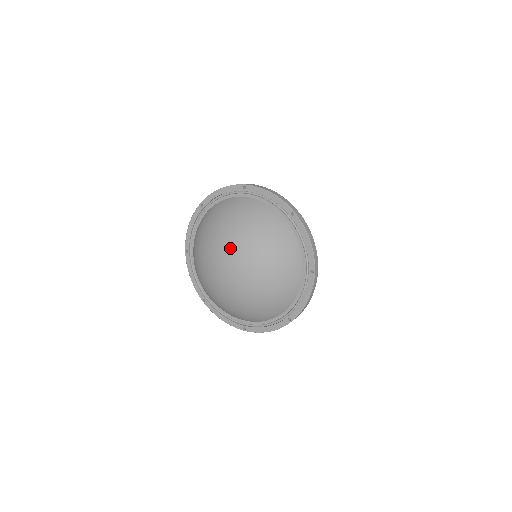
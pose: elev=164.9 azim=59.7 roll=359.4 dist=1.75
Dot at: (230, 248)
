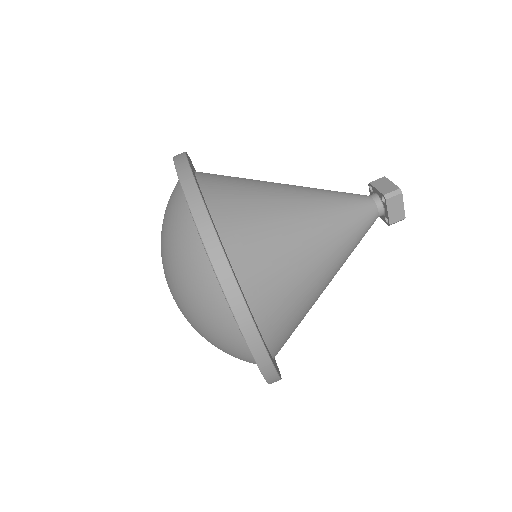
Dot at: occluded
